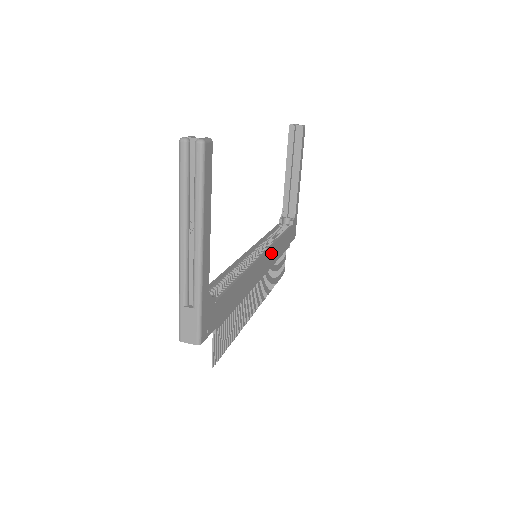
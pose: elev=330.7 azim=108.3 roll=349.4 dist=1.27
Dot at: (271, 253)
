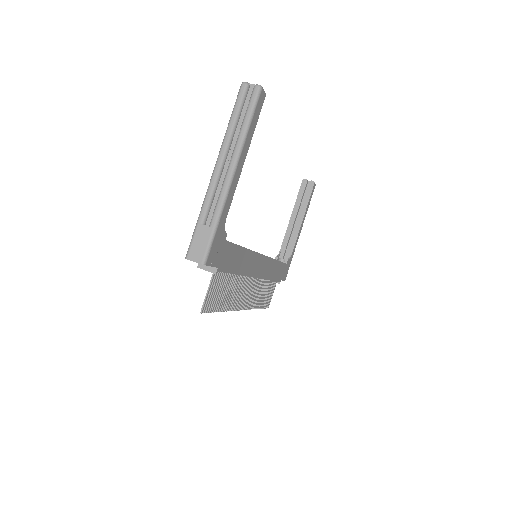
Dot at: (268, 265)
